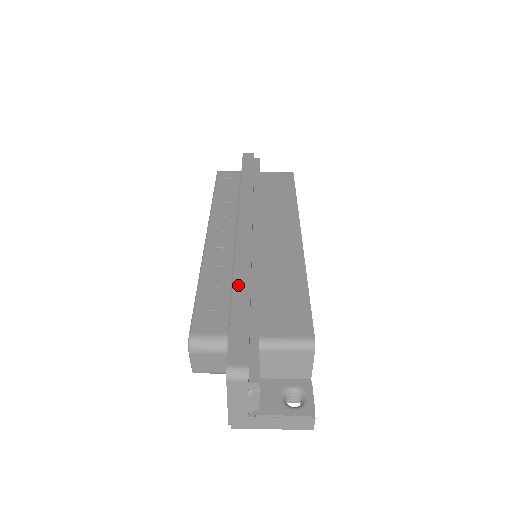
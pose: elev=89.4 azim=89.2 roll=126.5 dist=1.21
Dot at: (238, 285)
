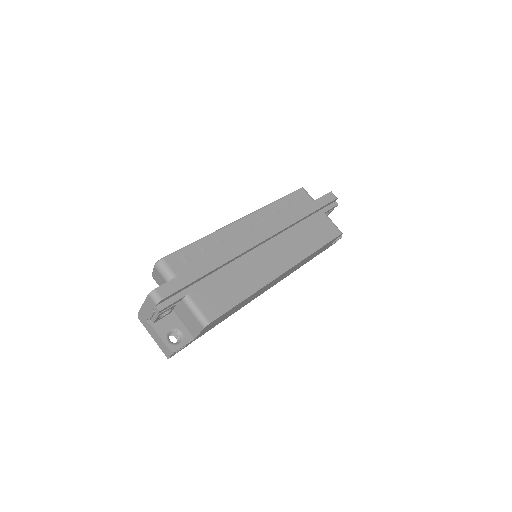
Dot at: (212, 261)
